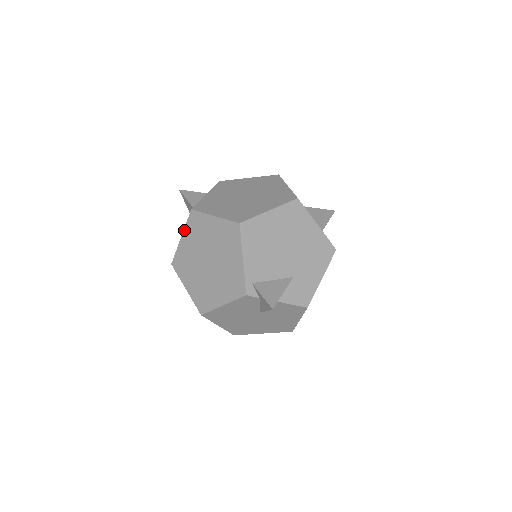
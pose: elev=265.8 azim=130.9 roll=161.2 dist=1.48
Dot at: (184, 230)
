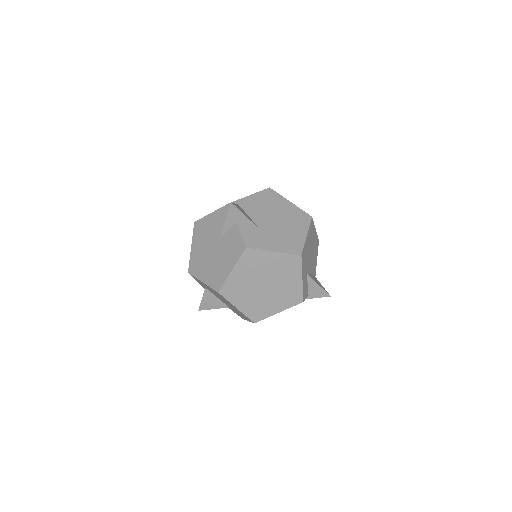
Dot at: occluded
